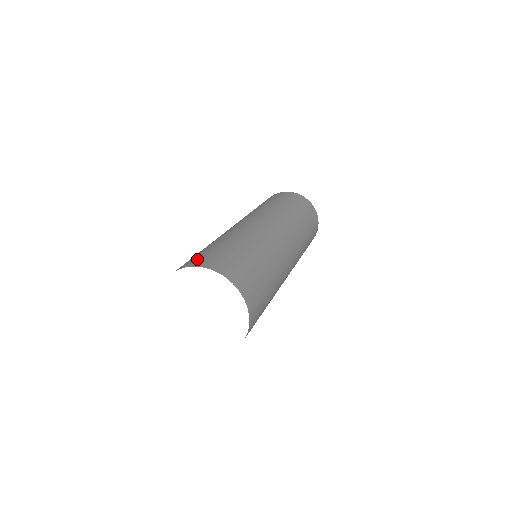
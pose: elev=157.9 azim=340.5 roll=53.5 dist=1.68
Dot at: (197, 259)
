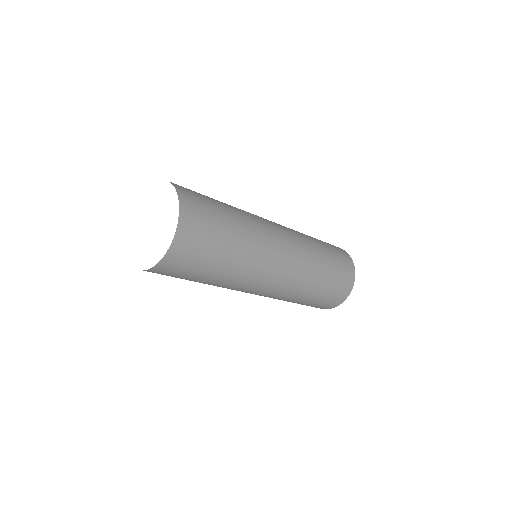
Dot at: occluded
